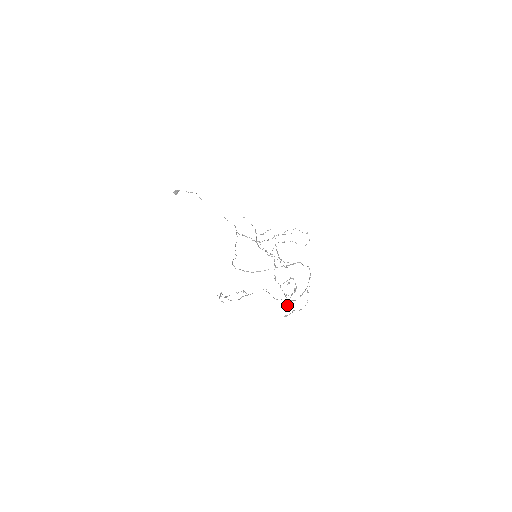
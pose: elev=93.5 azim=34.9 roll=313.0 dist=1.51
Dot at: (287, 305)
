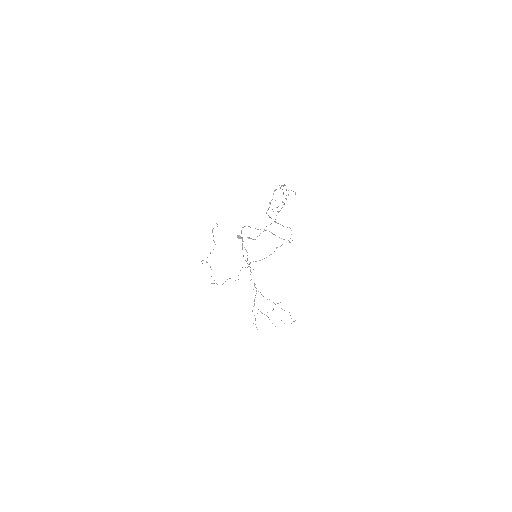
Dot at: (250, 263)
